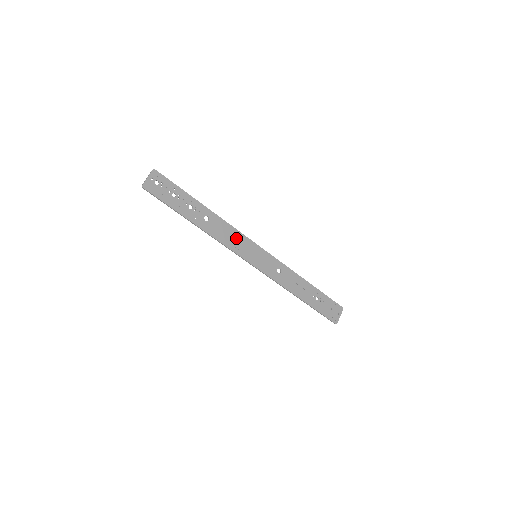
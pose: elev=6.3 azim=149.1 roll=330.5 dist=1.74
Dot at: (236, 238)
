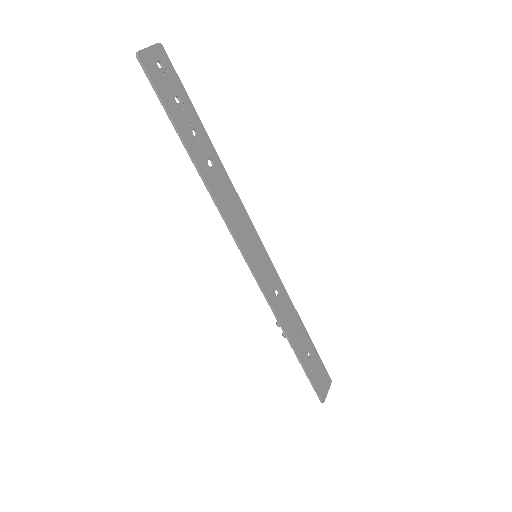
Dot at: (239, 215)
